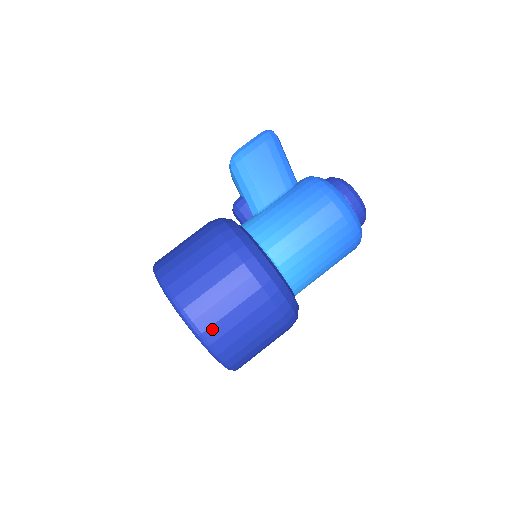
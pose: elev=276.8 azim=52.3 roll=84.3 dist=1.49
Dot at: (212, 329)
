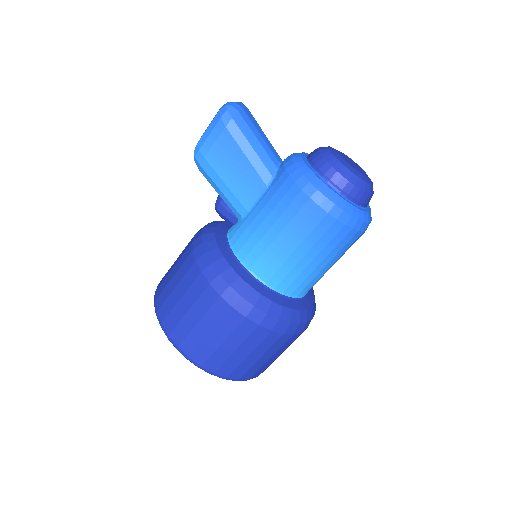
Dot at: (223, 368)
